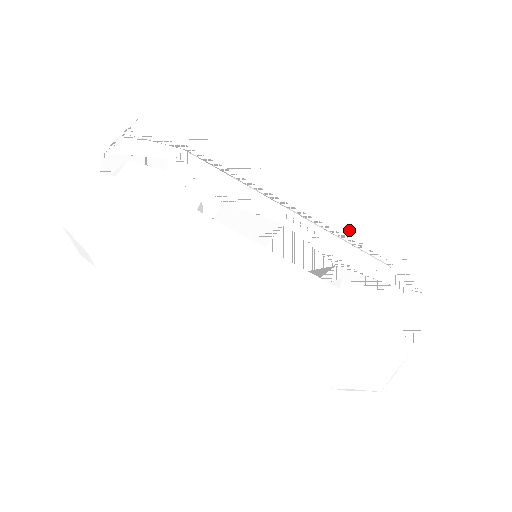
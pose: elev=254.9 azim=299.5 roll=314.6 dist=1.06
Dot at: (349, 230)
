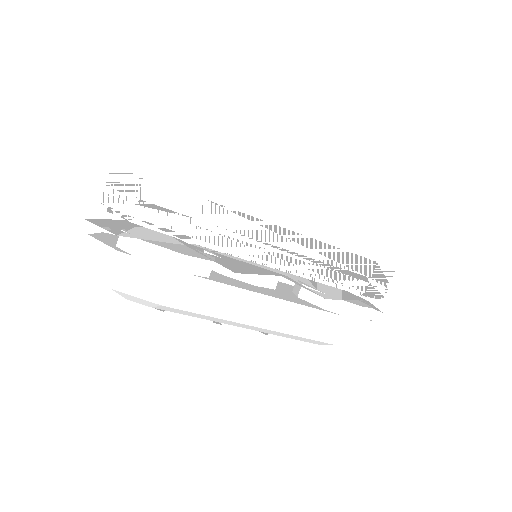
Dot at: (341, 260)
